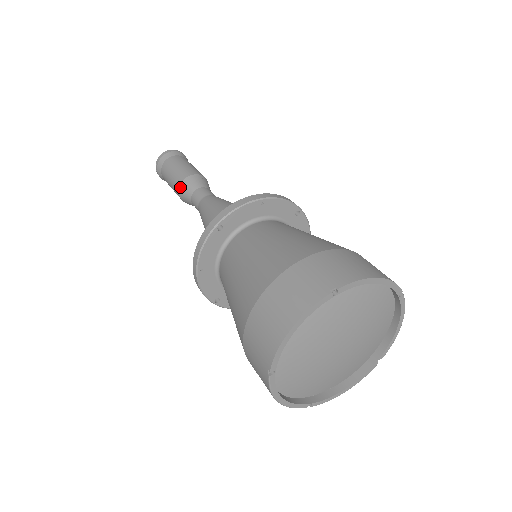
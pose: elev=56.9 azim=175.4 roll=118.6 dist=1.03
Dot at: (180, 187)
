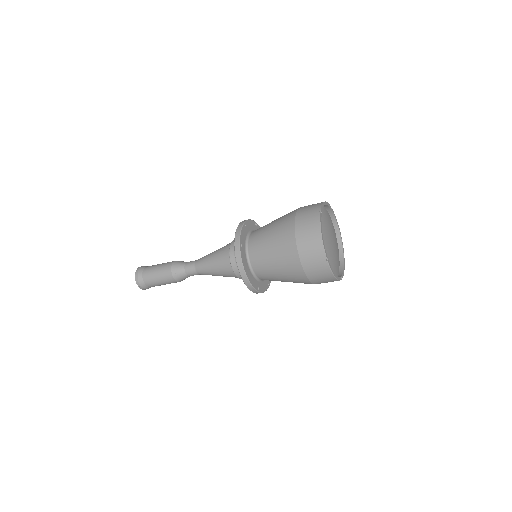
Dot at: (172, 273)
